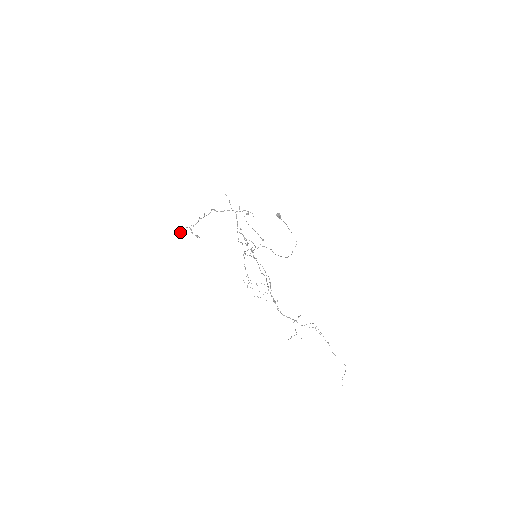
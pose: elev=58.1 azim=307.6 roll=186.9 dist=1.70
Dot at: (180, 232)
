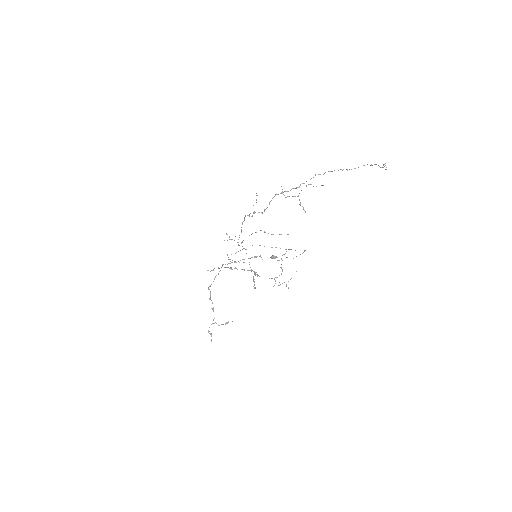
Dot at: occluded
